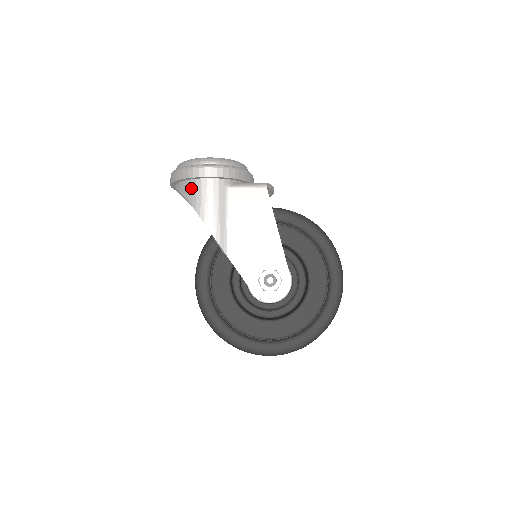
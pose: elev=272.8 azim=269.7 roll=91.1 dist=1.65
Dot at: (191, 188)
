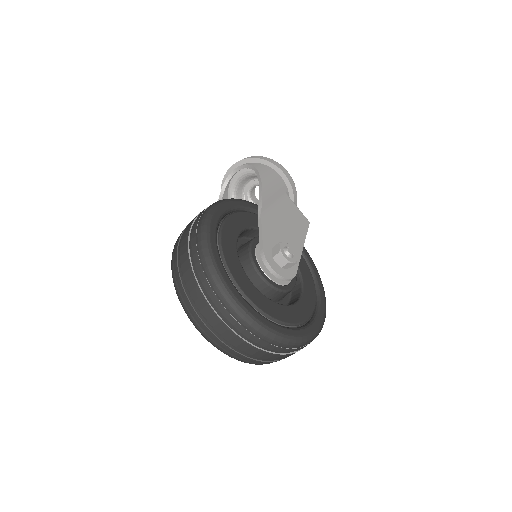
Dot at: (264, 167)
